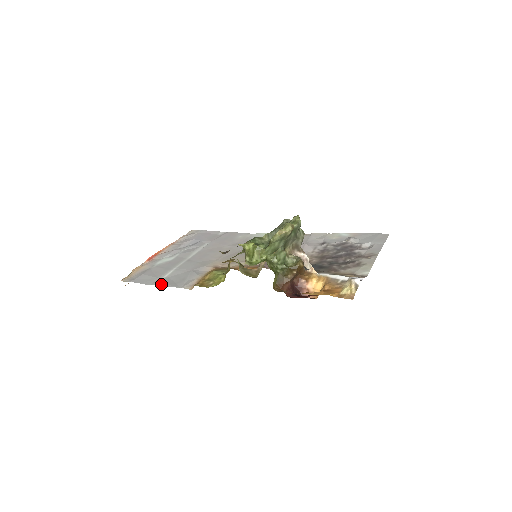
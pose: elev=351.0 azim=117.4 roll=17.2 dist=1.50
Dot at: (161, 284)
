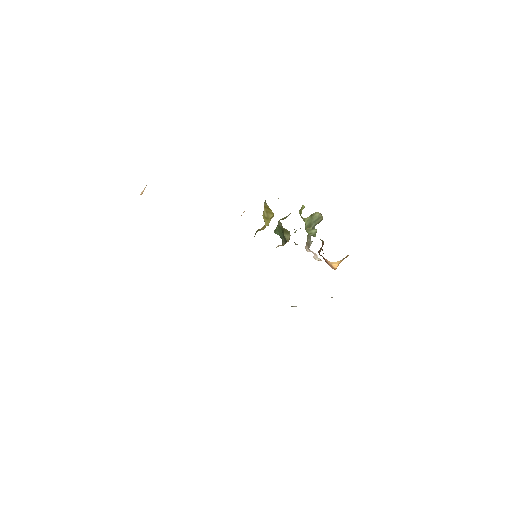
Dot at: occluded
